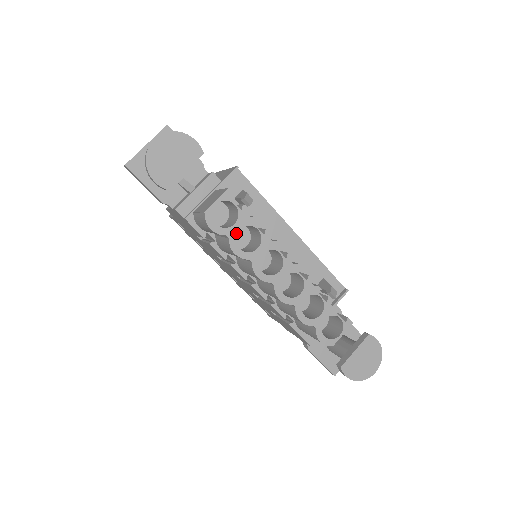
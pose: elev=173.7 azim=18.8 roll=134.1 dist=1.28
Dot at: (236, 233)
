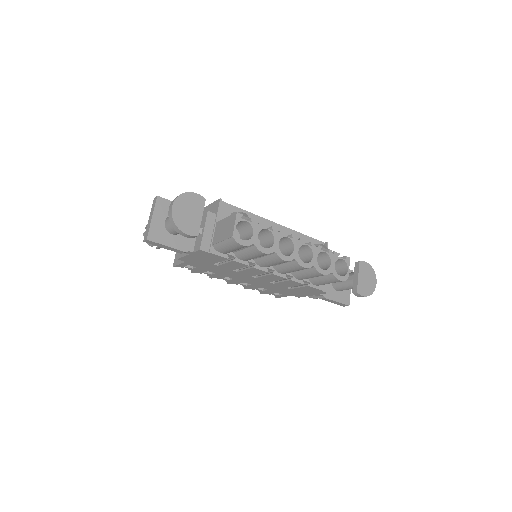
Dot at: (257, 239)
